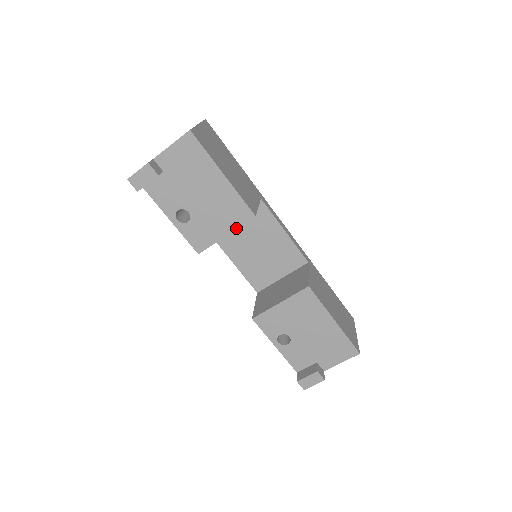
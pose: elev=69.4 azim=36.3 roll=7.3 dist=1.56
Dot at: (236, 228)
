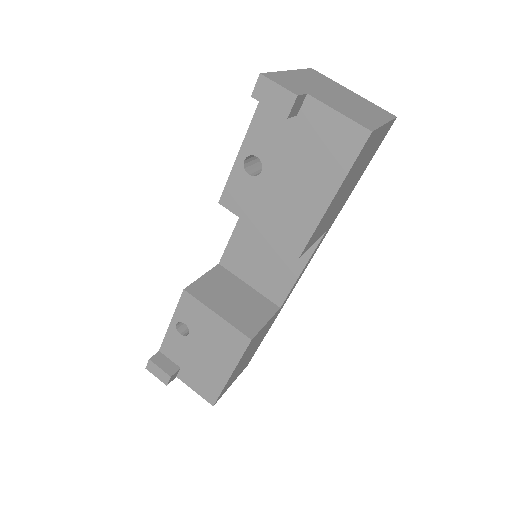
Dot at: (273, 239)
